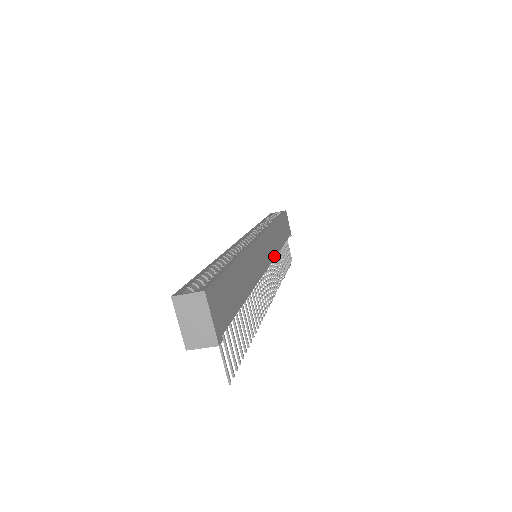
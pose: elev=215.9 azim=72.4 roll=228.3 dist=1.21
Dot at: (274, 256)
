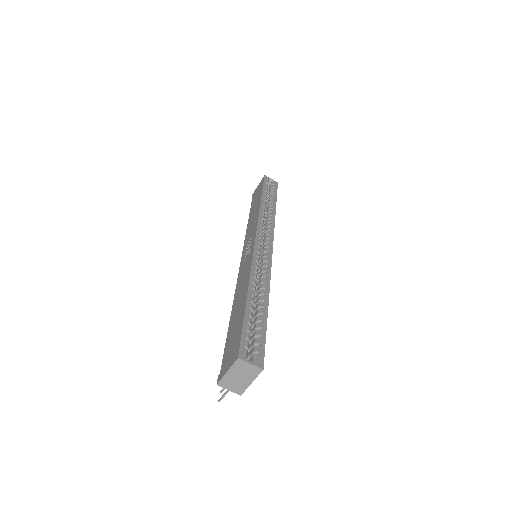
Dot at: occluded
